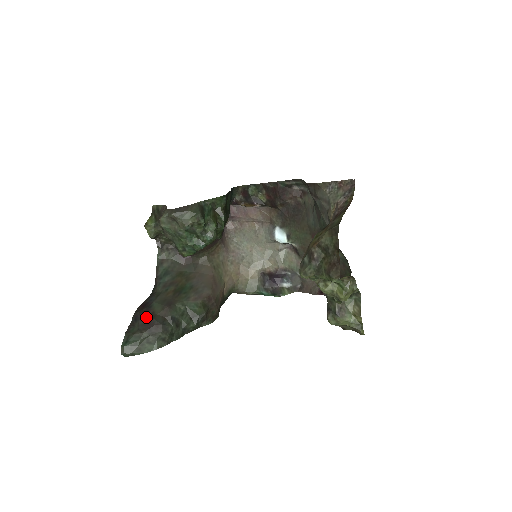
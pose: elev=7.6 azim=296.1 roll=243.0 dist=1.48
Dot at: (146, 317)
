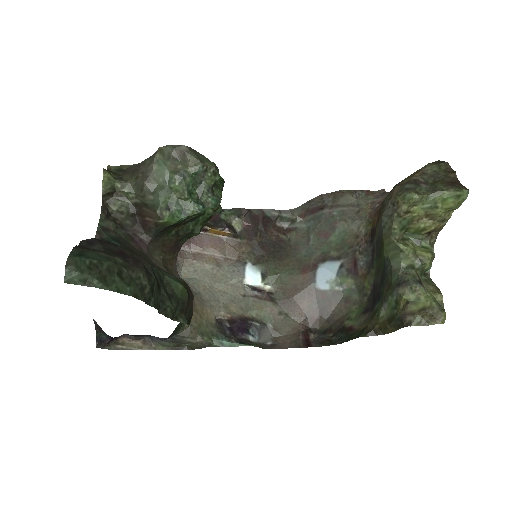
Dot at: (113, 246)
